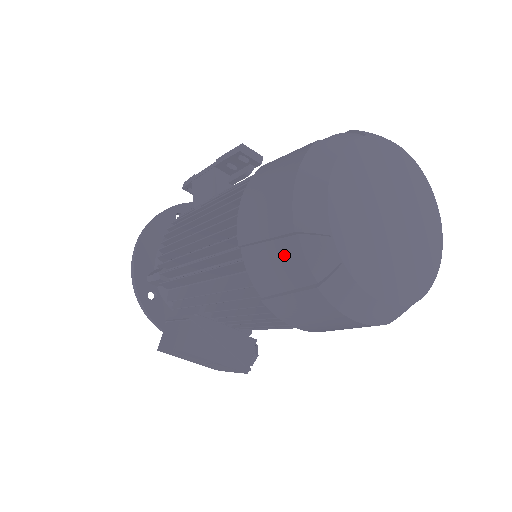
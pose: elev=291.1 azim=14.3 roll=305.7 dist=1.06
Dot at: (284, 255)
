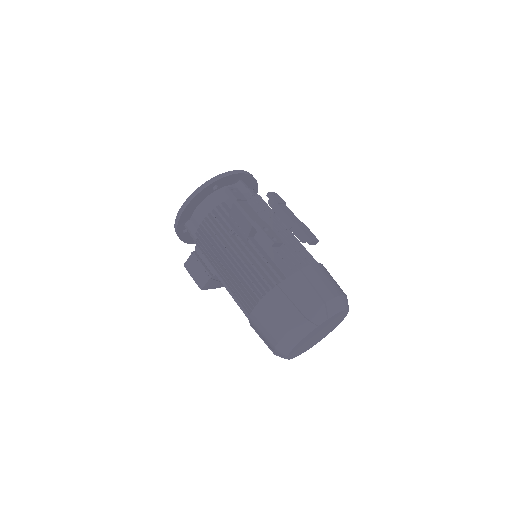
Dot at: (267, 341)
